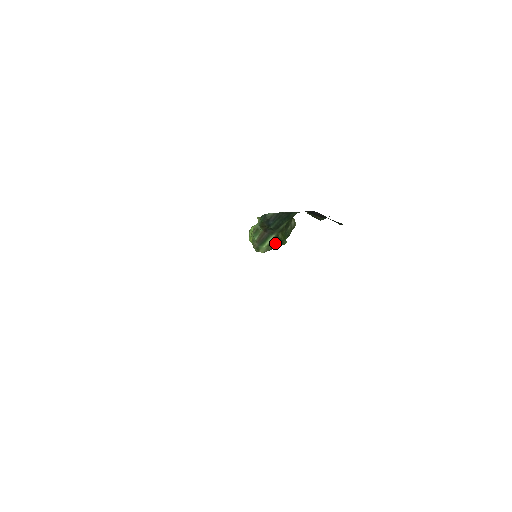
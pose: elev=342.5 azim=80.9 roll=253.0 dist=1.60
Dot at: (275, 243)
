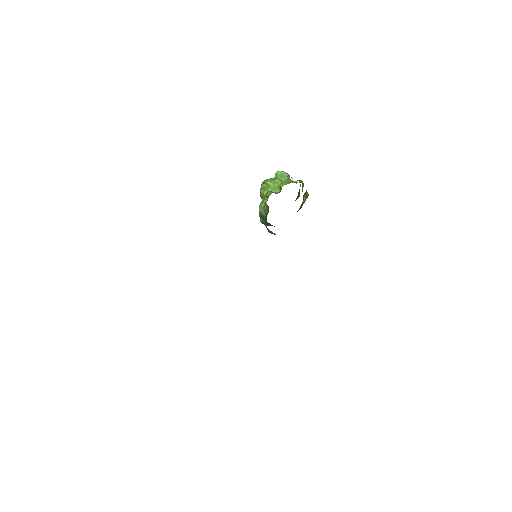
Dot at: occluded
